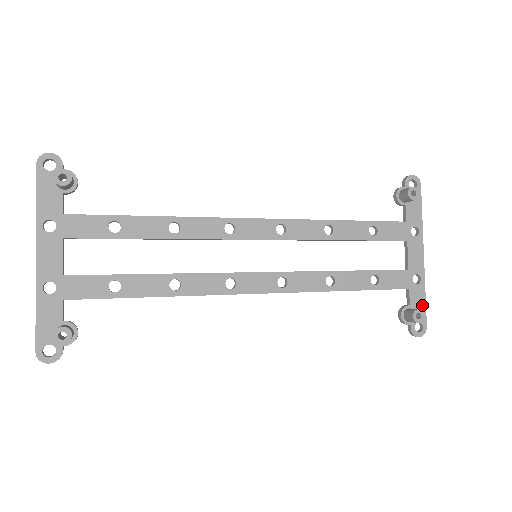
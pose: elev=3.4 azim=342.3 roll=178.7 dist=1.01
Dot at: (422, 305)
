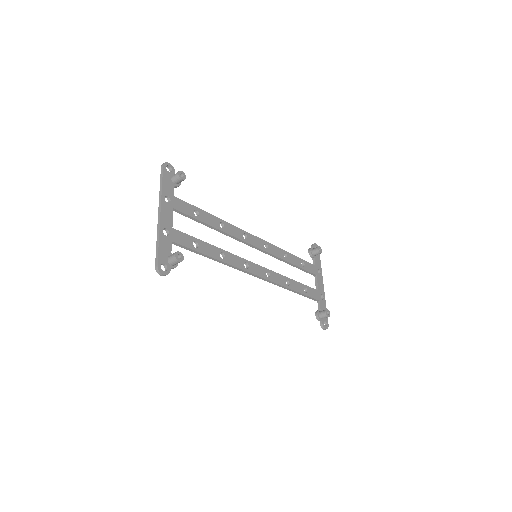
Dot at: occluded
